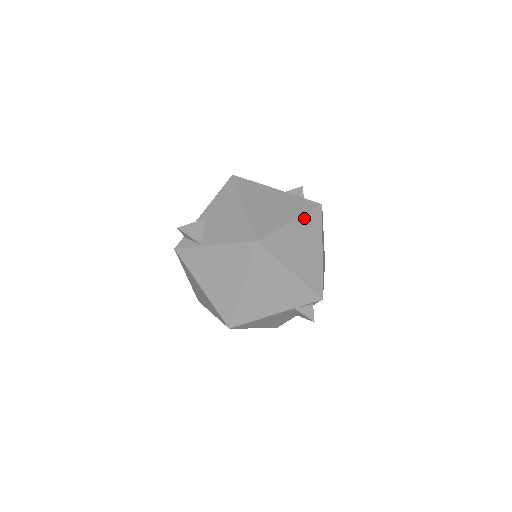
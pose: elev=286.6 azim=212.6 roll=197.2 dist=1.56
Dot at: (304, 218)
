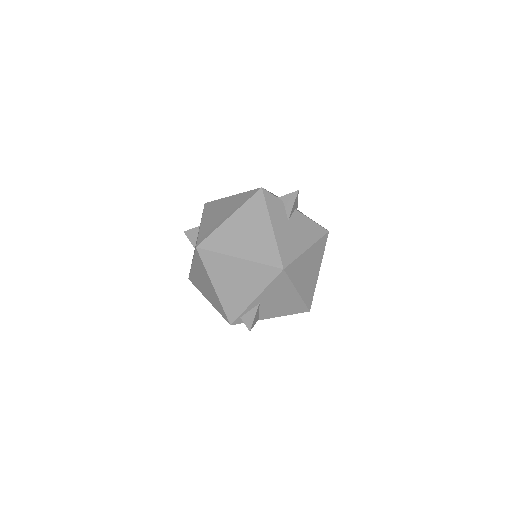
Dot at: (322, 257)
